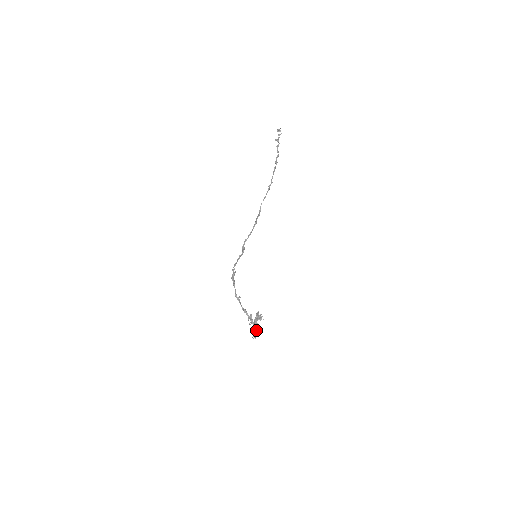
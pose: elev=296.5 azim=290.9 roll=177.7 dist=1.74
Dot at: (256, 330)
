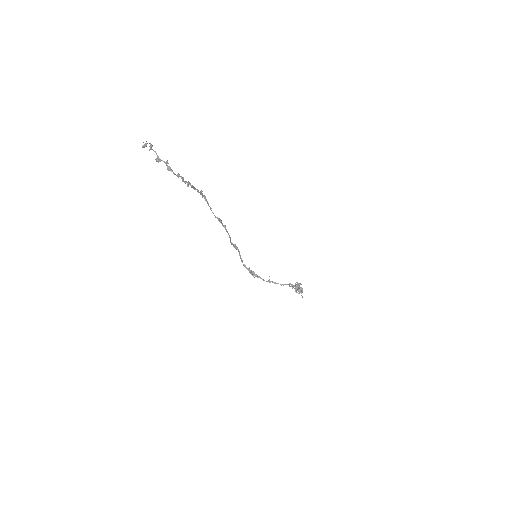
Dot at: occluded
